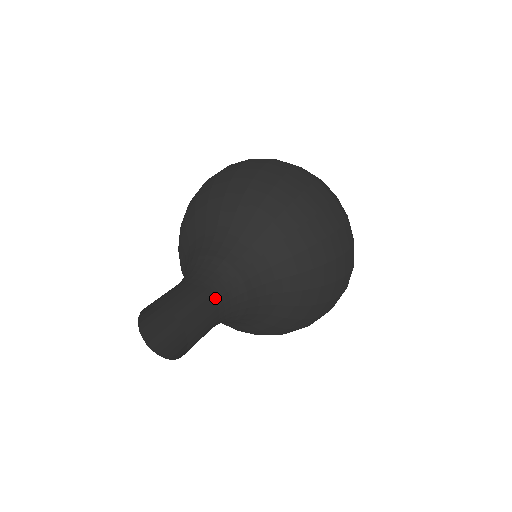
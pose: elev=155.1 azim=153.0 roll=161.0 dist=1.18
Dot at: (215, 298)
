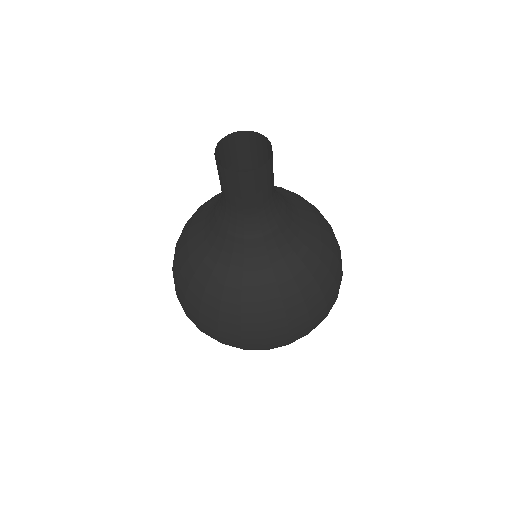
Dot at: (274, 189)
